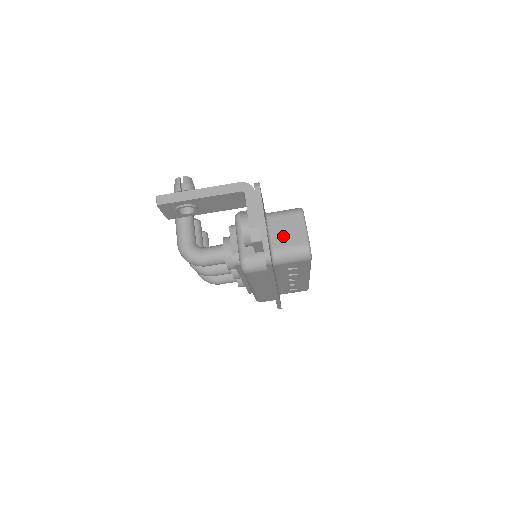
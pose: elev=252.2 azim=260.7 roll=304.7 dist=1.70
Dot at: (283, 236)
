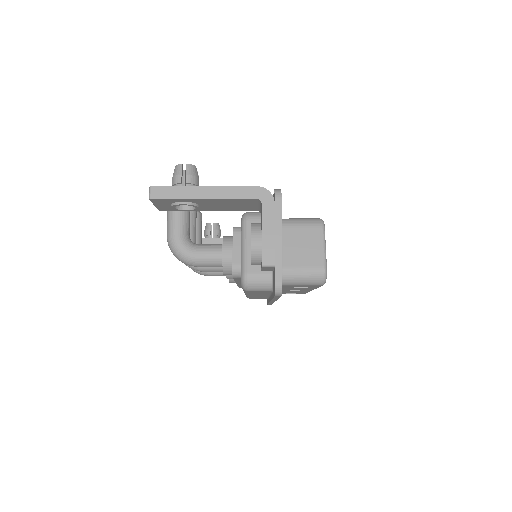
Dot at: (297, 253)
